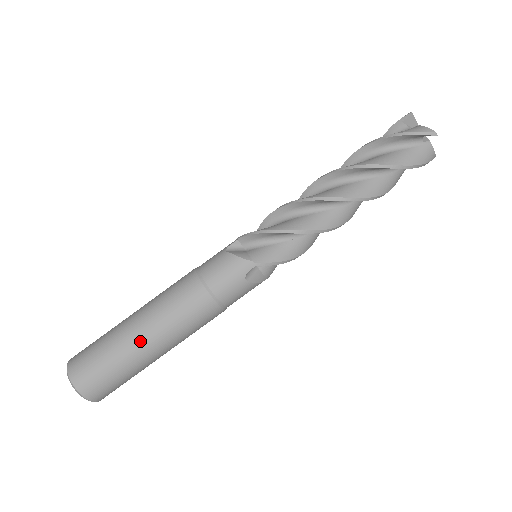
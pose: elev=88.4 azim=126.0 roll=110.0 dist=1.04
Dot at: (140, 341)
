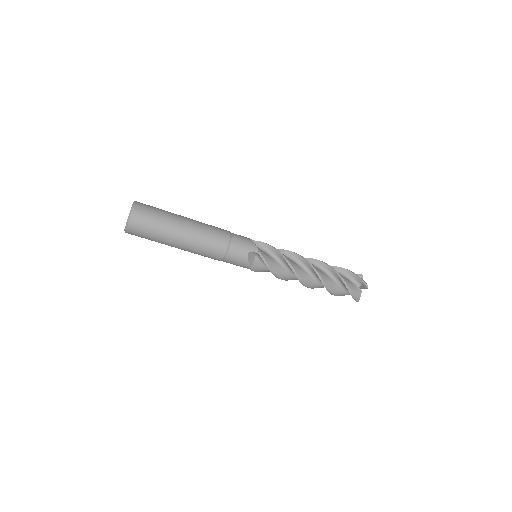
Dot at: (174, 246)
